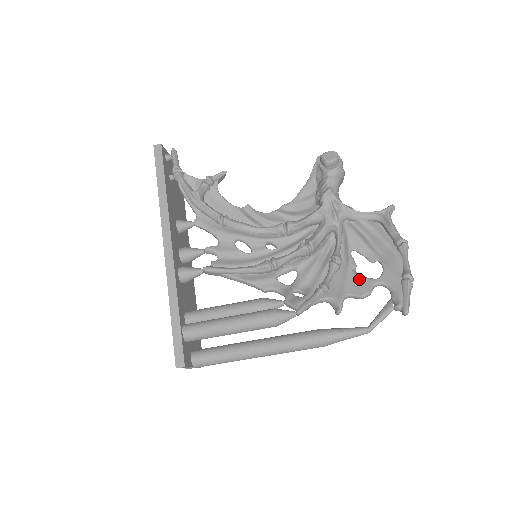
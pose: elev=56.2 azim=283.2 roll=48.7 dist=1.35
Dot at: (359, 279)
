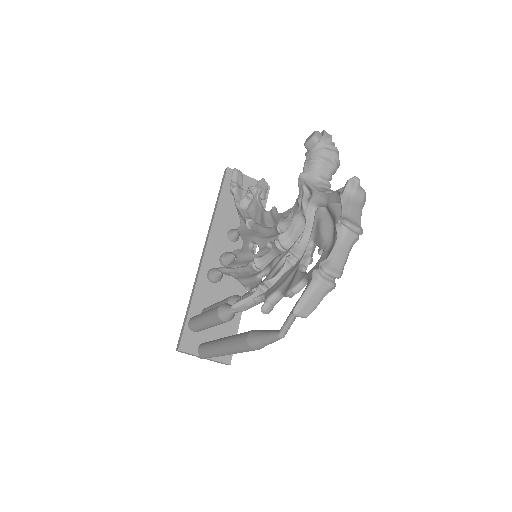
Dot at: (296, 274)
